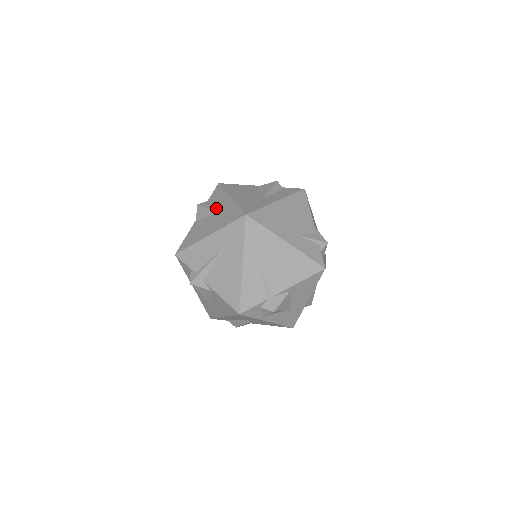
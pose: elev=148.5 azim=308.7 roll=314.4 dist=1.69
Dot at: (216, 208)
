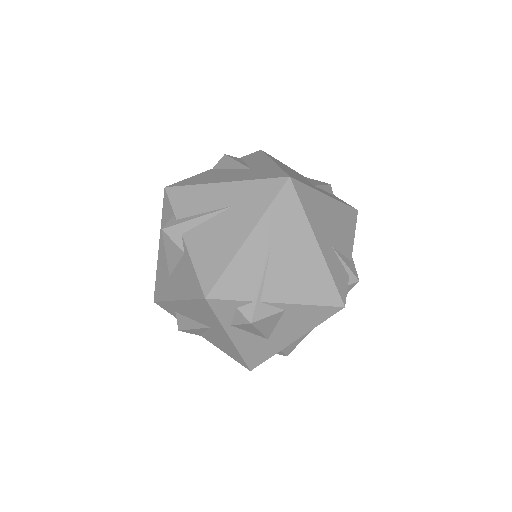
Dot at: (248, 164)
